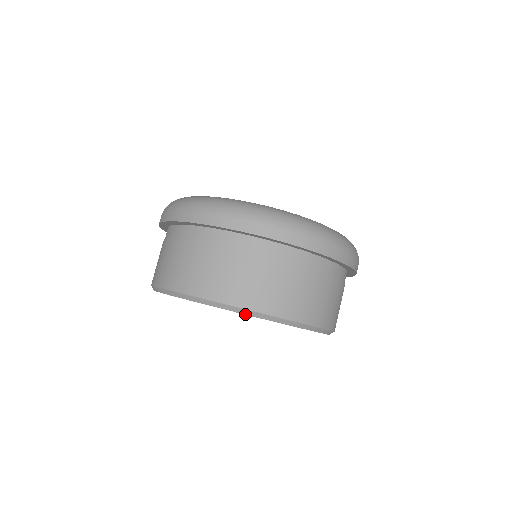
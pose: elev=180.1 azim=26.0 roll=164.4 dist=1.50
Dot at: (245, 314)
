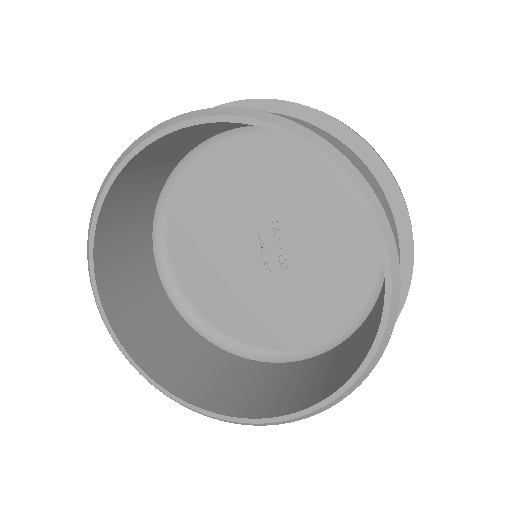
Dot at: (365, 195)
